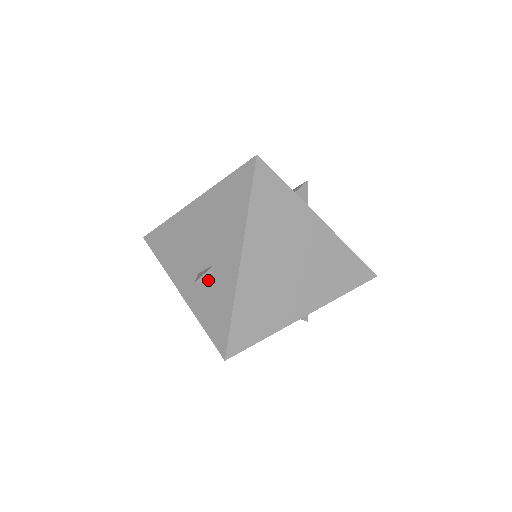
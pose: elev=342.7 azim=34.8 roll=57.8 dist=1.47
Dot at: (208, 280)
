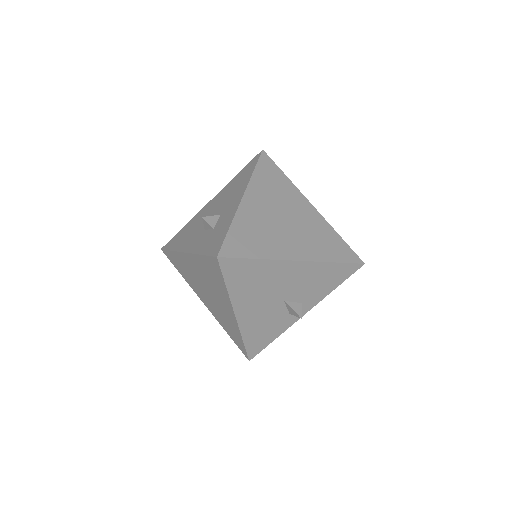
Dot at: (213, 223)
